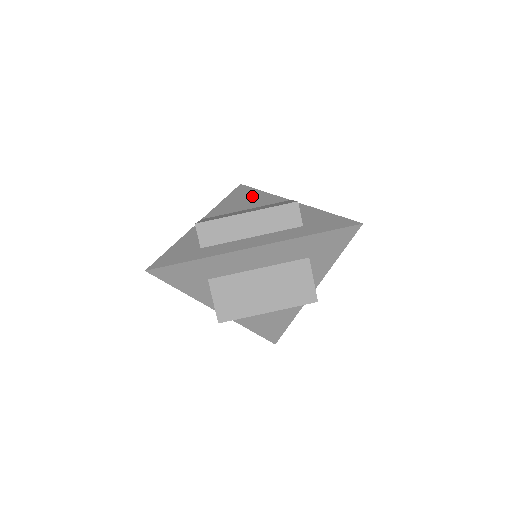
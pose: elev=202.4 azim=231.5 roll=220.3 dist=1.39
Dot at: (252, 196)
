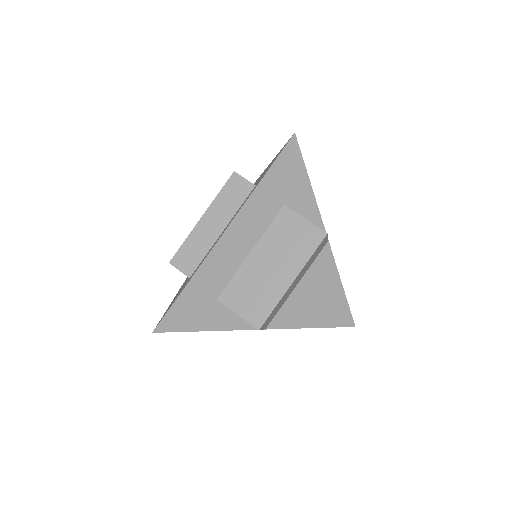
Dot at: occluded
